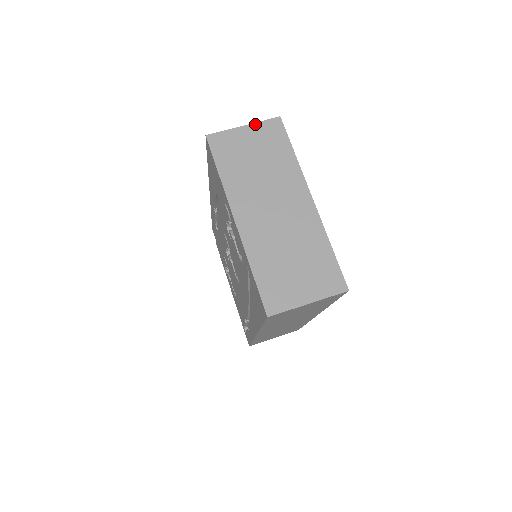
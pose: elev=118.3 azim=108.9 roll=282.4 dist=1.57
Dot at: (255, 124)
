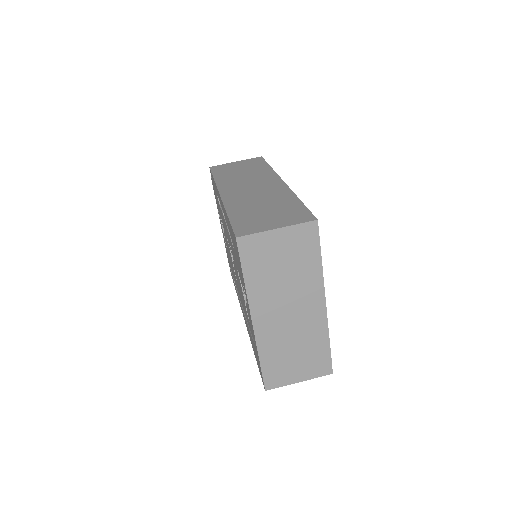
Dot at: (290, 227)
